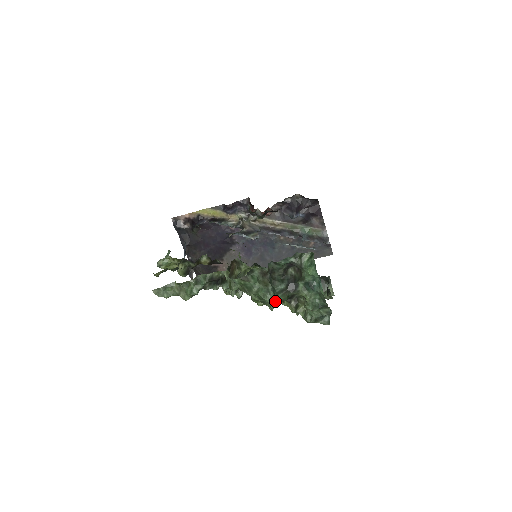
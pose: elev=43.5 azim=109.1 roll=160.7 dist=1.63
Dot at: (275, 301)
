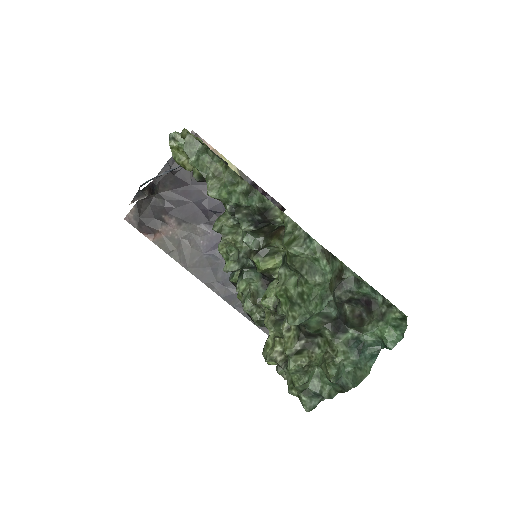
Dot at: (308, 318)
